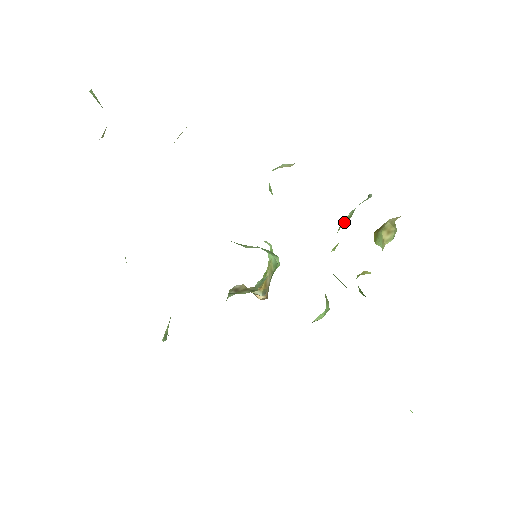
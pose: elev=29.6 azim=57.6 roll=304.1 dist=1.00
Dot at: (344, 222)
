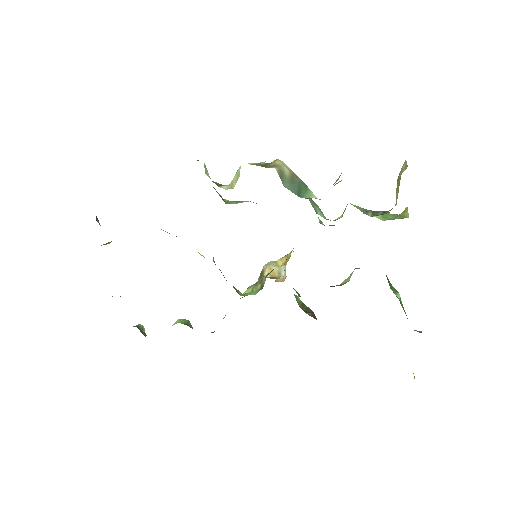
Dot at: occluded
